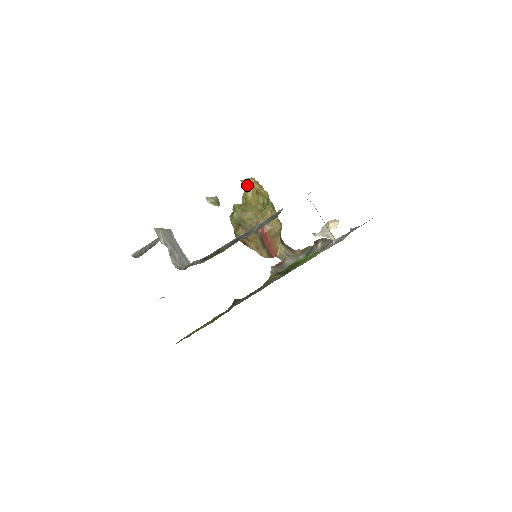
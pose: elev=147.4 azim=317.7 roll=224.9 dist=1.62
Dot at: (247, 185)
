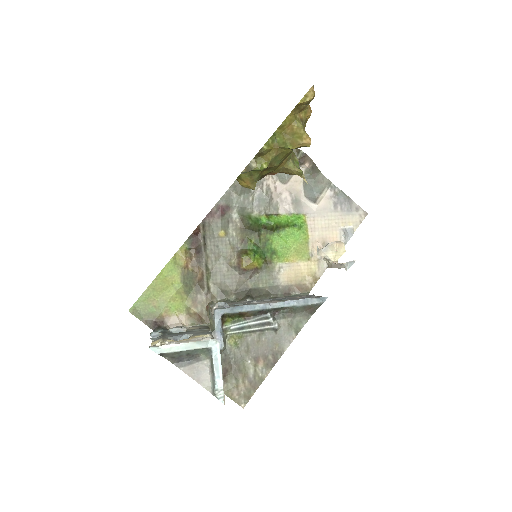
Dot at: (299, 105)
